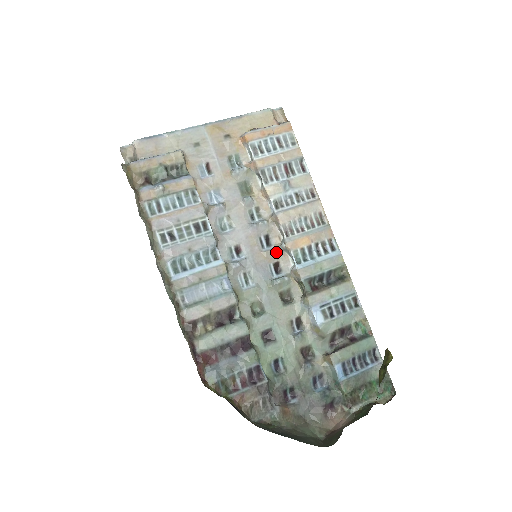
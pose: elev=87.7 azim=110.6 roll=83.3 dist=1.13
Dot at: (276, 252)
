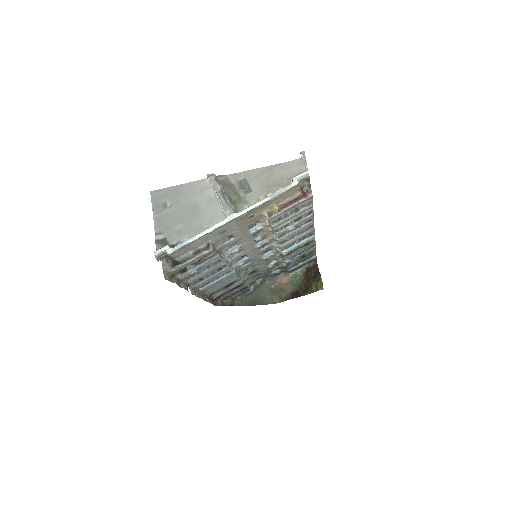
Dot at: (270, 247)
